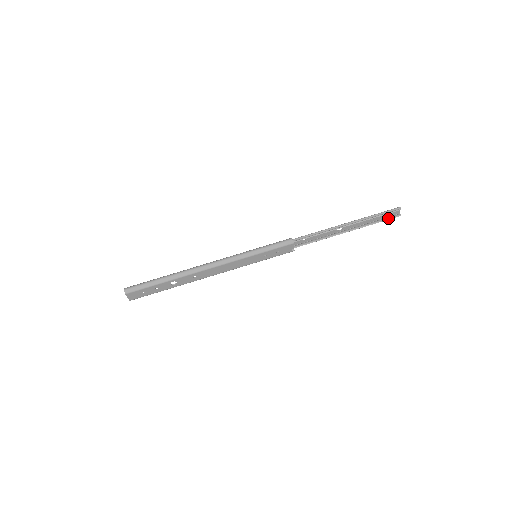
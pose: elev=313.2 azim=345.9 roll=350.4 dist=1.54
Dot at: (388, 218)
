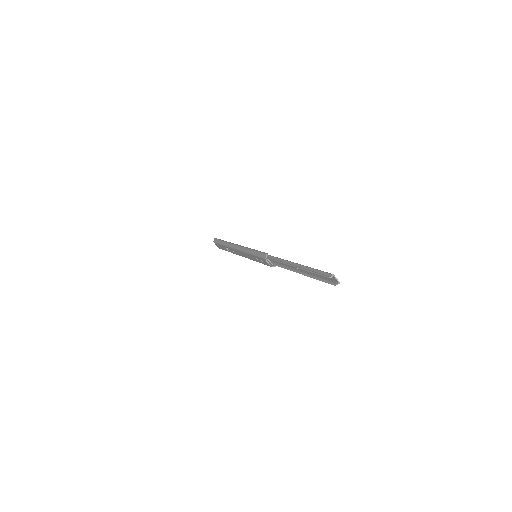
Dot at: (327, 281)
